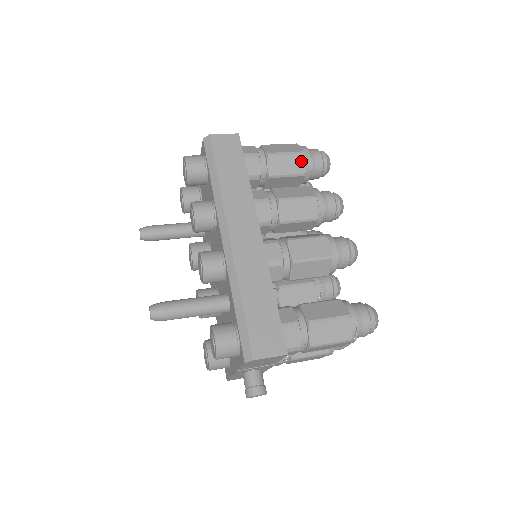
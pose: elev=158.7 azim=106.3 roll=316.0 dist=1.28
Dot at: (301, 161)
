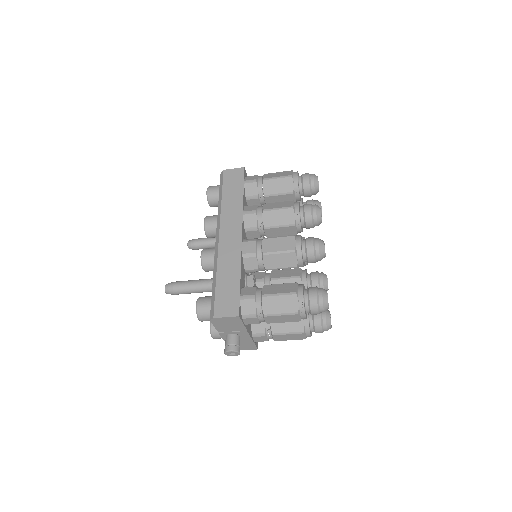
Dot at: (289, 182)
